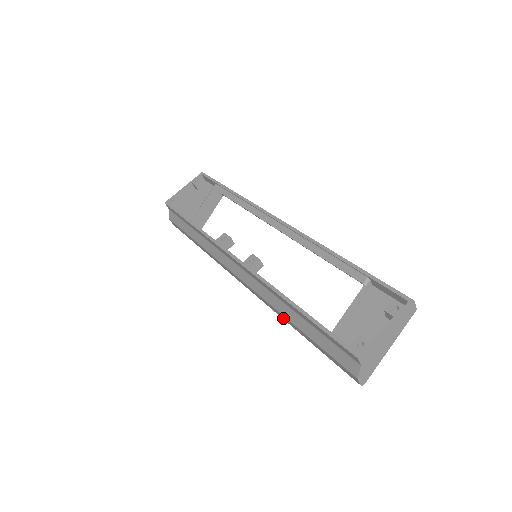
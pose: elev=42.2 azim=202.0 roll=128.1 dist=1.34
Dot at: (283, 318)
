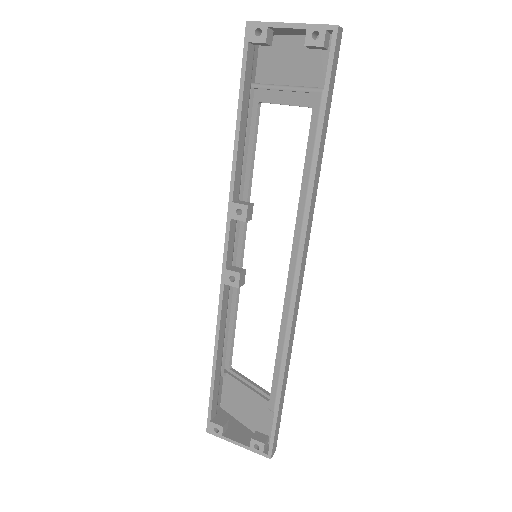
Dot at: occluded
